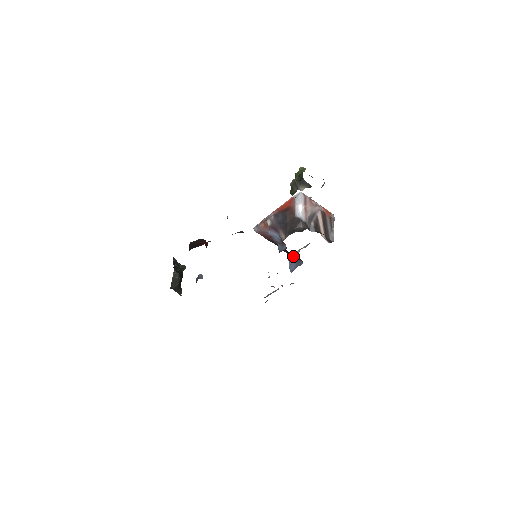
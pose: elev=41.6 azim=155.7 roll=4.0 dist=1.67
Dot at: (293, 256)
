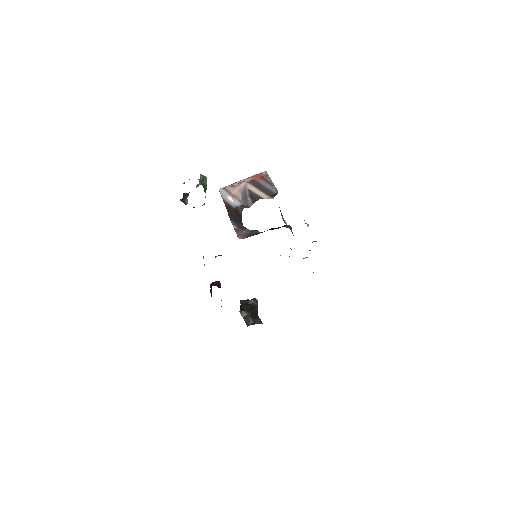
Dot at: (283, 226)
